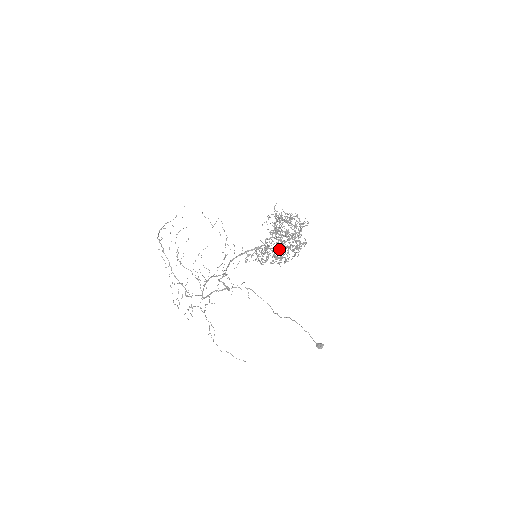
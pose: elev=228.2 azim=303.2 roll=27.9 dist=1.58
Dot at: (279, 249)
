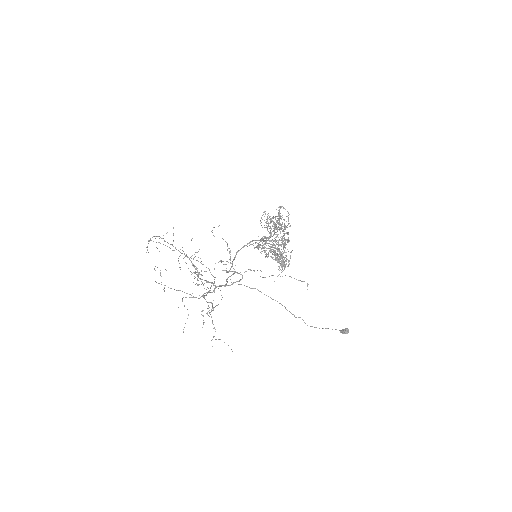
Dot at: (284, 231)
